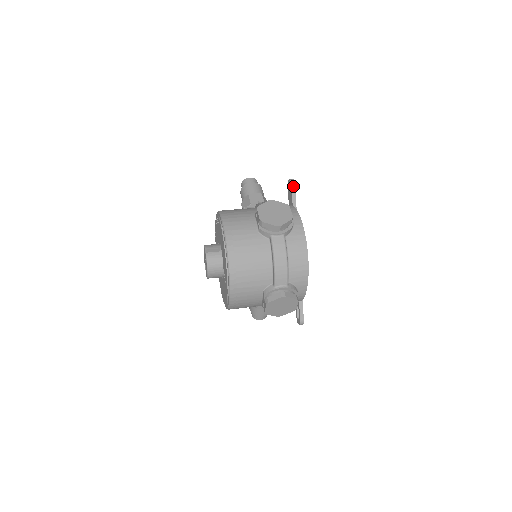
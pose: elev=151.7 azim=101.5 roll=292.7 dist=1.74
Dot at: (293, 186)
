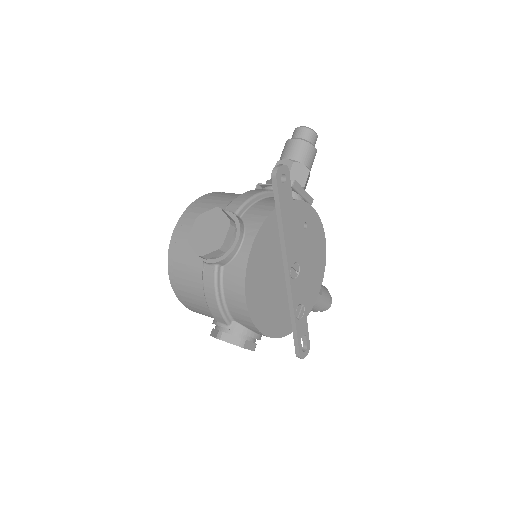
Dot at: (274, 179)
